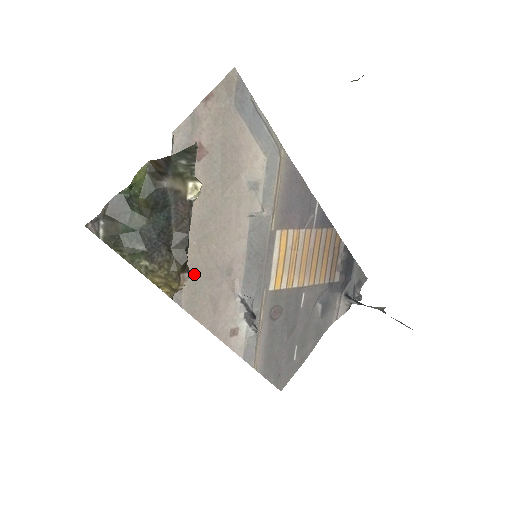
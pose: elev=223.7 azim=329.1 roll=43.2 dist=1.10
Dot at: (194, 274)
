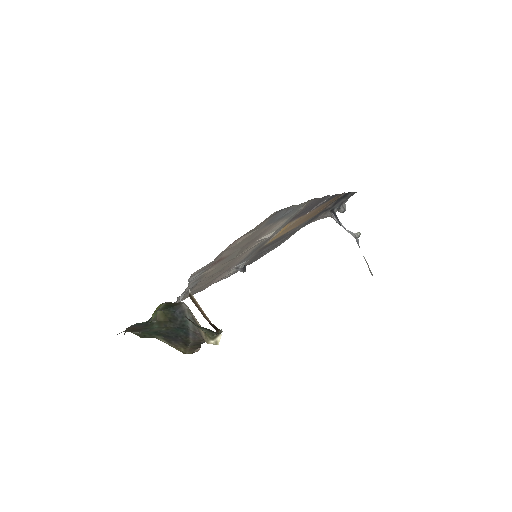
Dot at: (198, 288)
